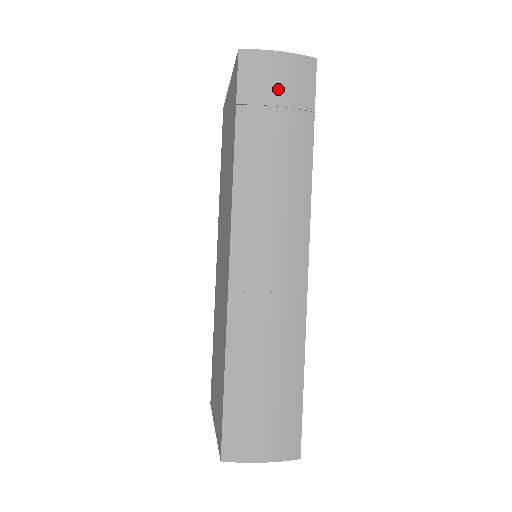
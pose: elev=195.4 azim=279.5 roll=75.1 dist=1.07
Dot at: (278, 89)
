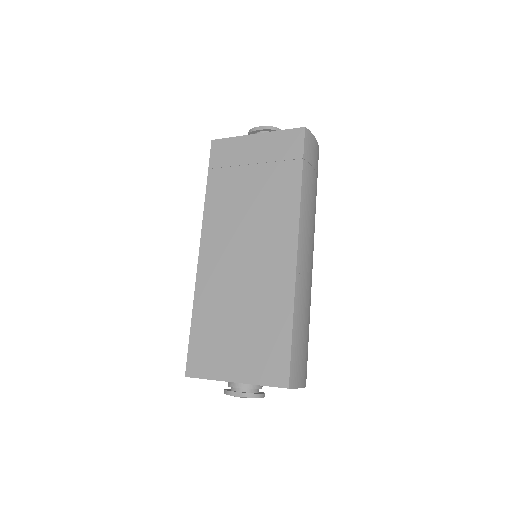
Dot at: (314, 159)
